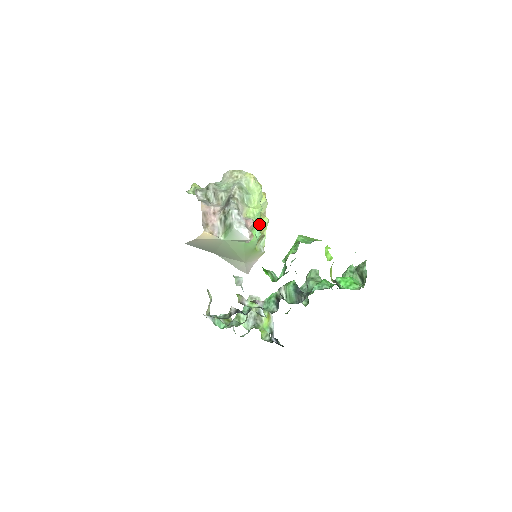
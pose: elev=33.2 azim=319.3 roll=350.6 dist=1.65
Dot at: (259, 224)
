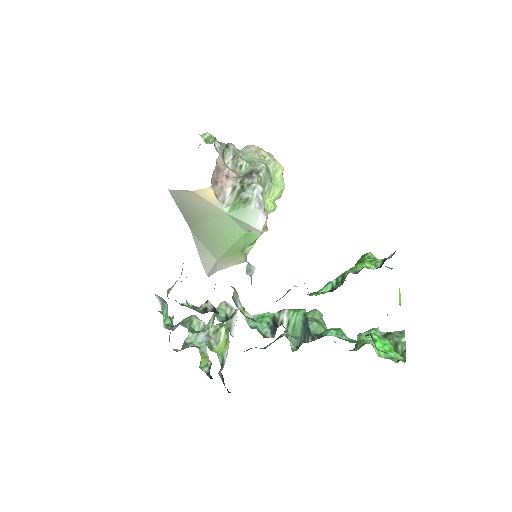
Dot at: occluded
